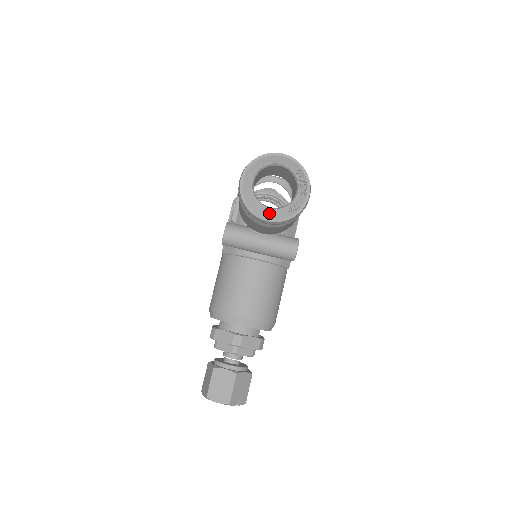
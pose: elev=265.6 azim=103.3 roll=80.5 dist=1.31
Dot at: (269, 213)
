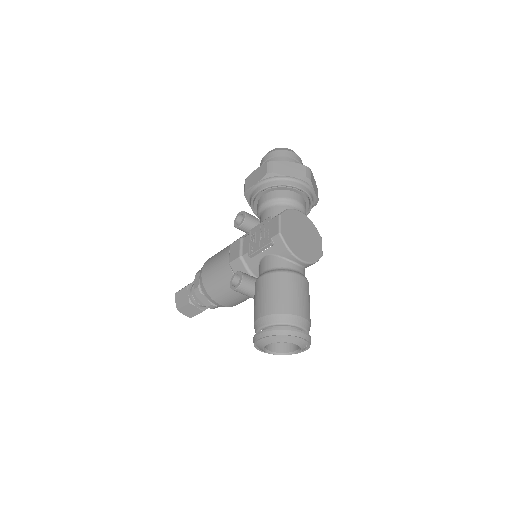
Dot at: occluded
